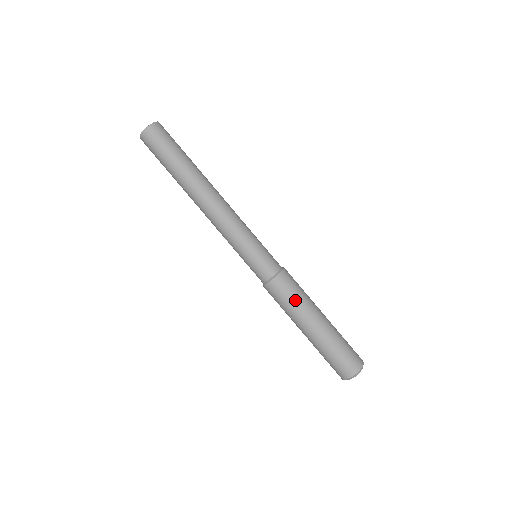
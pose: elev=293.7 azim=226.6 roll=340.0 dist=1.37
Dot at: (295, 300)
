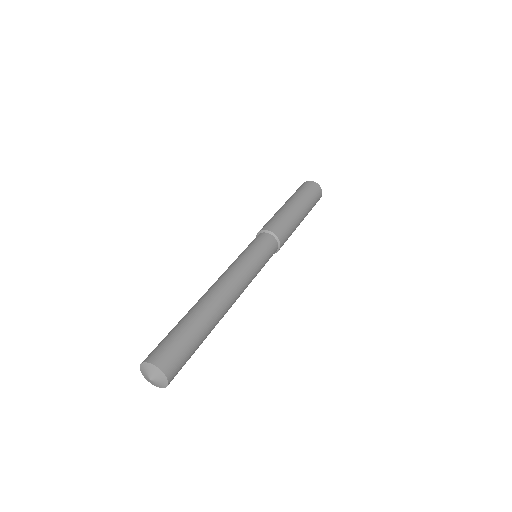
Dot at: occluded
